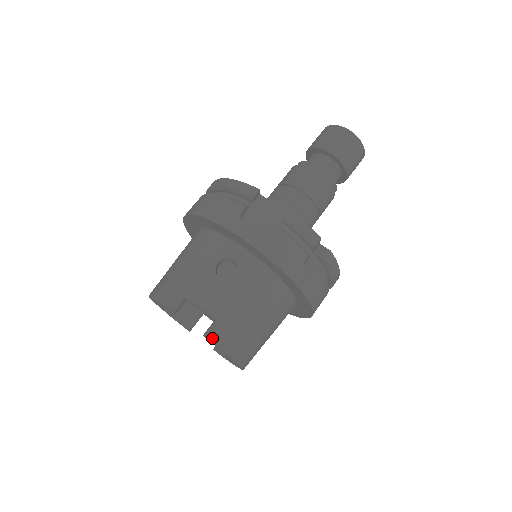
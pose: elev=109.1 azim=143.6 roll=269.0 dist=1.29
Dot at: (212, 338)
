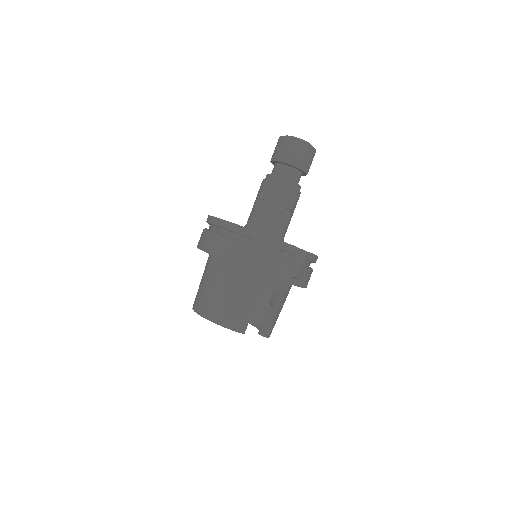
Dot at: (269, 336)
